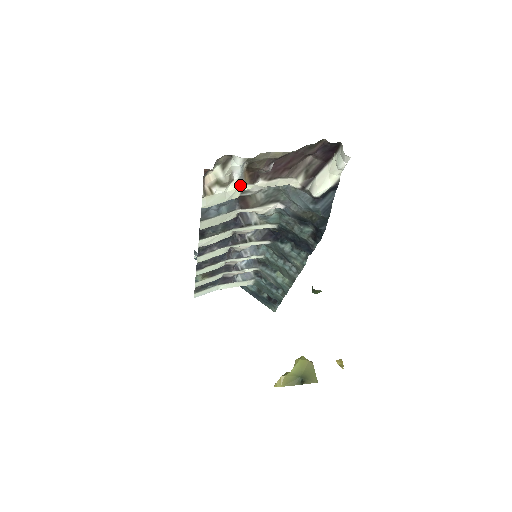
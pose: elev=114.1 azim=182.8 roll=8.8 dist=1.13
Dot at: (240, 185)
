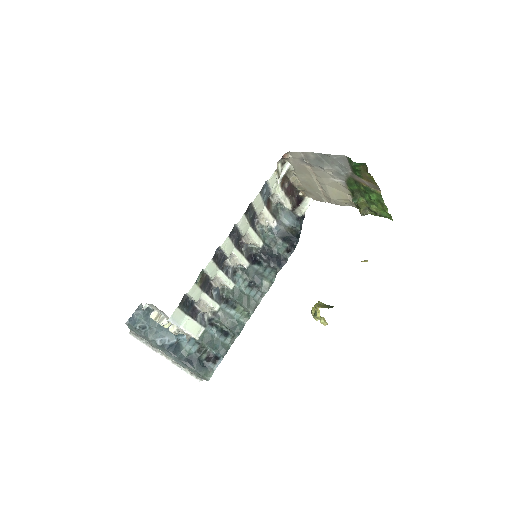
Dot at: (280, 184)
